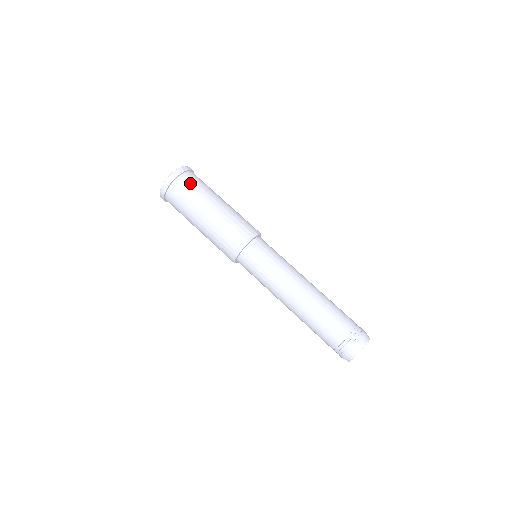
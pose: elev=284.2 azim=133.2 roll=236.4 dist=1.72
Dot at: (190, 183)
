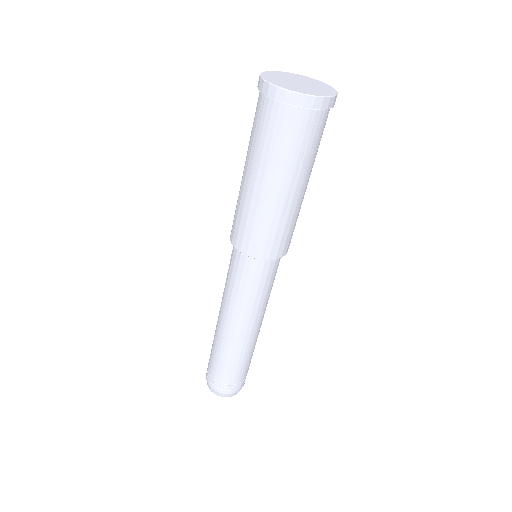
Dot at: (317, 133)
